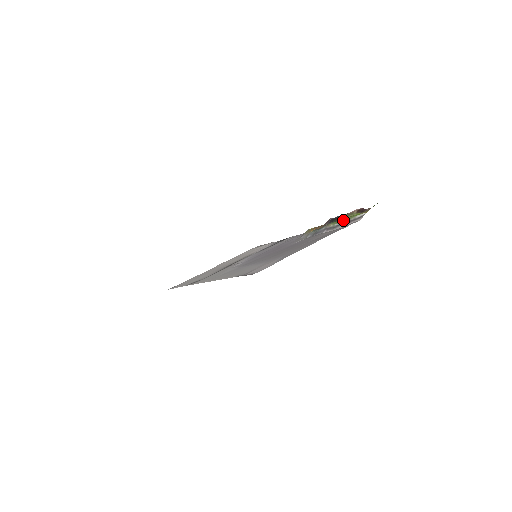
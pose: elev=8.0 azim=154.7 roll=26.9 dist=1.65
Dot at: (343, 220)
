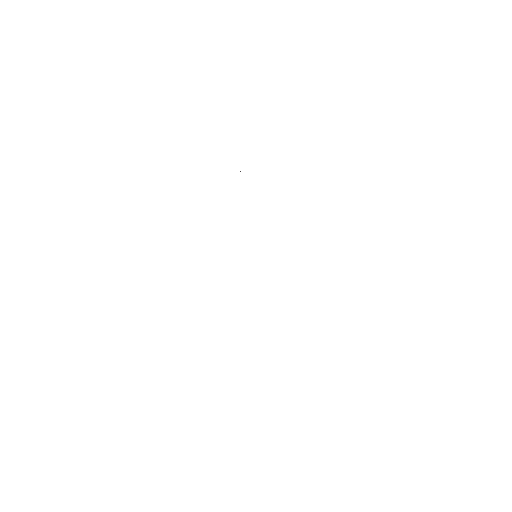
Dot at: occluded
